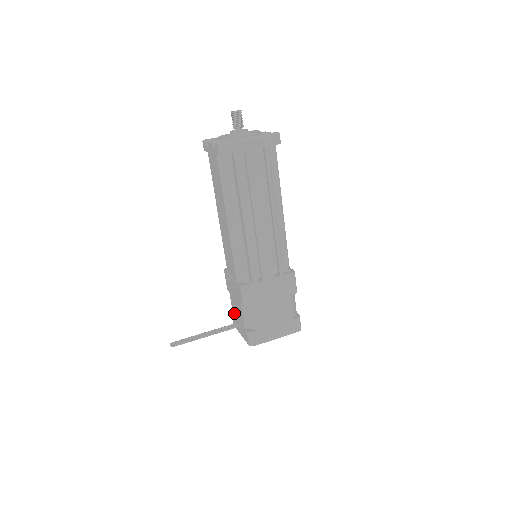
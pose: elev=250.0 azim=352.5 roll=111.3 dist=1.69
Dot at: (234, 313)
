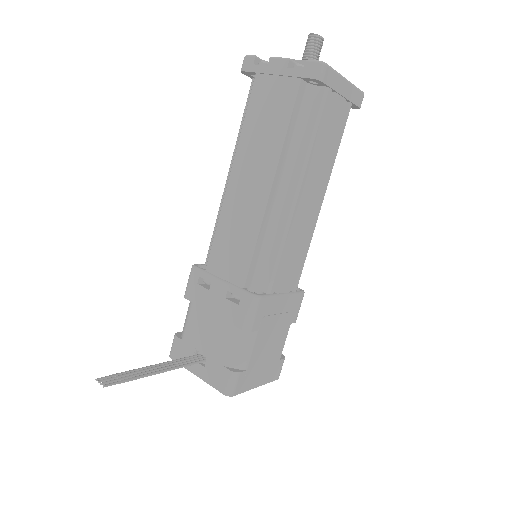
Dot at: (191, 338)
